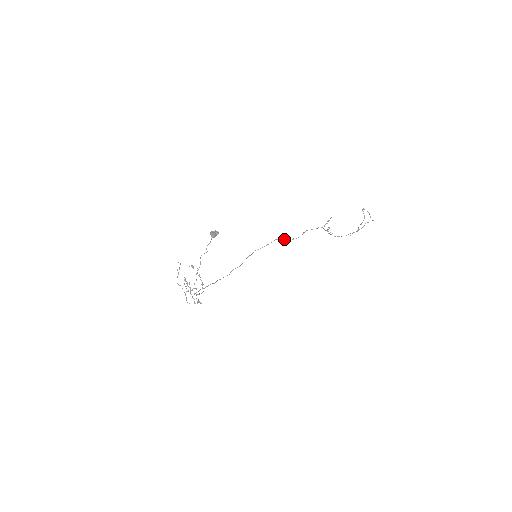
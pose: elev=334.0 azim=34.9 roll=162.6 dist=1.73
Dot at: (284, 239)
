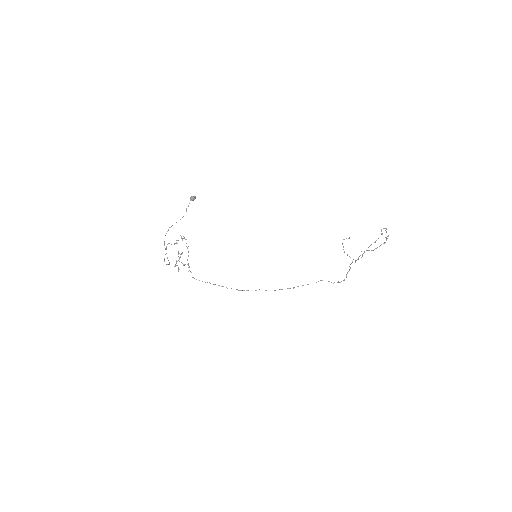
Dot at: (329, 281)
